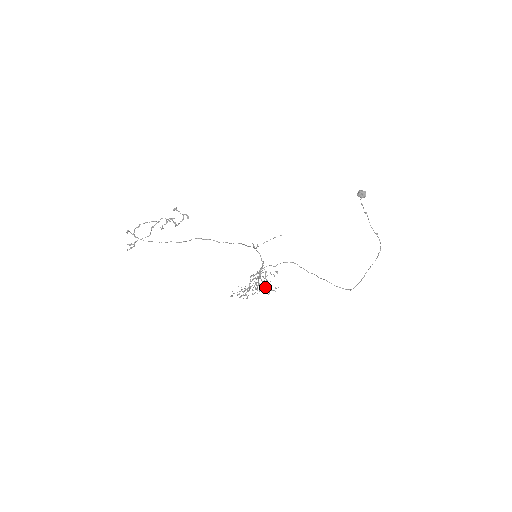
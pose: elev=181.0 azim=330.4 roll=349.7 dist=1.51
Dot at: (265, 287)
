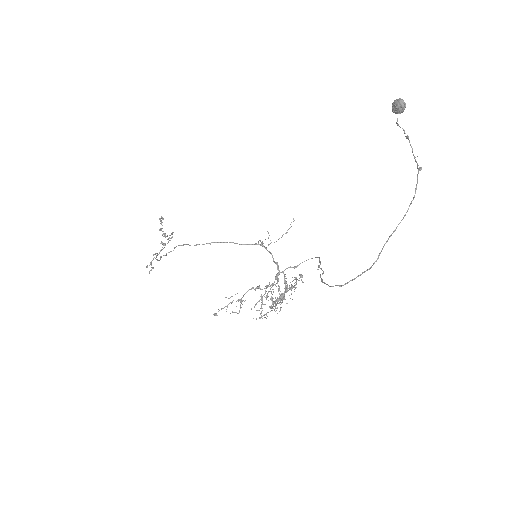
Dot at: occluded
